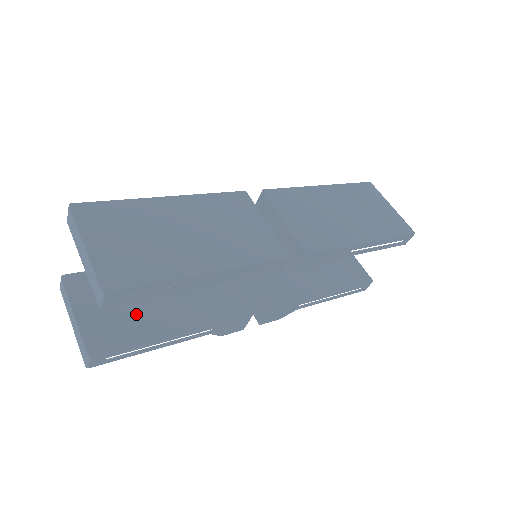
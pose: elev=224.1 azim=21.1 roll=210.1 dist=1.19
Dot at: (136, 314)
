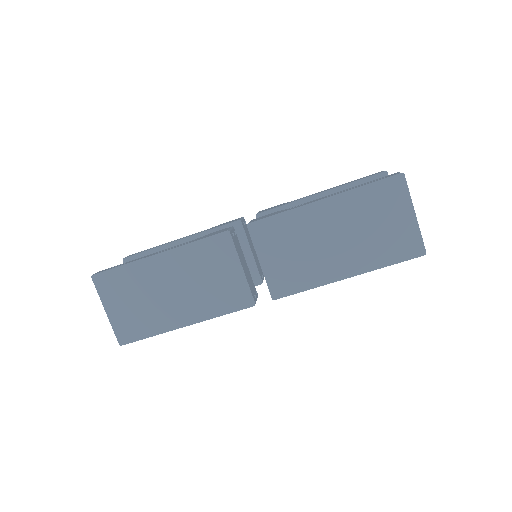
Dot at: occluded
